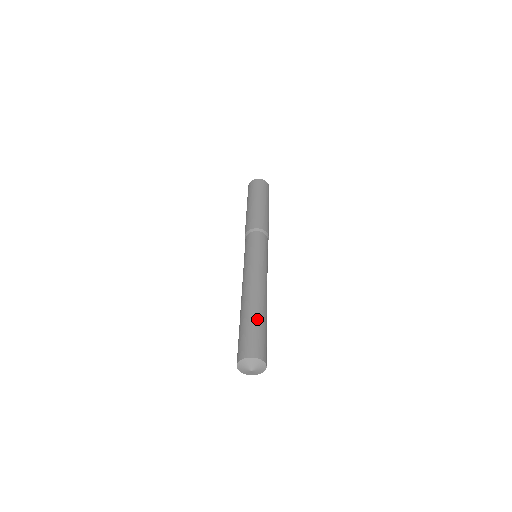
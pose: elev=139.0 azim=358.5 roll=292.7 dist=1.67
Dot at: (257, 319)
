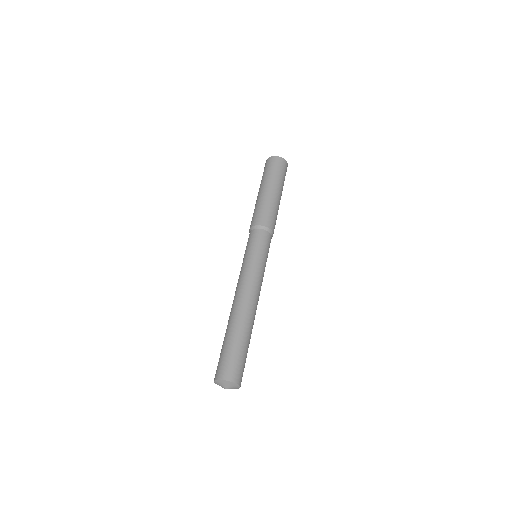
Dot at: (238, 338)
